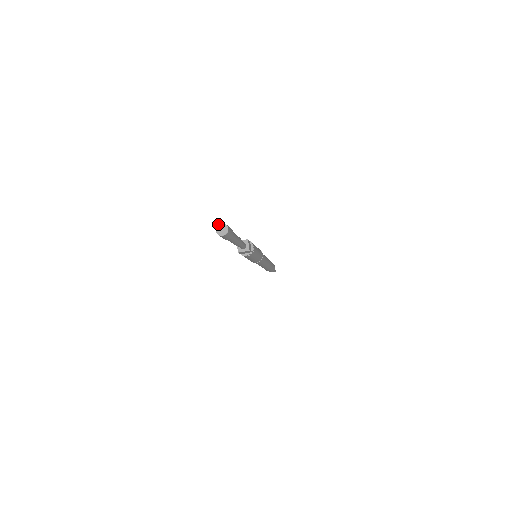
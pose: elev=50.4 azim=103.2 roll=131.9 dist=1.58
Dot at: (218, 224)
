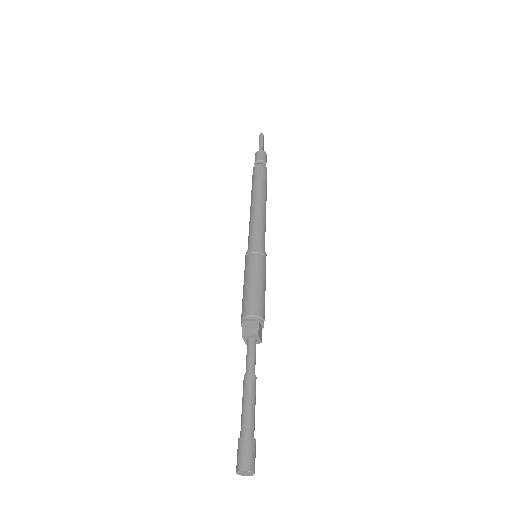
Dot at: (239, 472)
